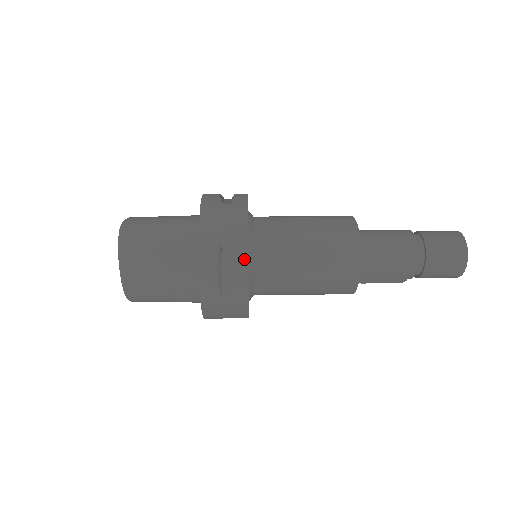
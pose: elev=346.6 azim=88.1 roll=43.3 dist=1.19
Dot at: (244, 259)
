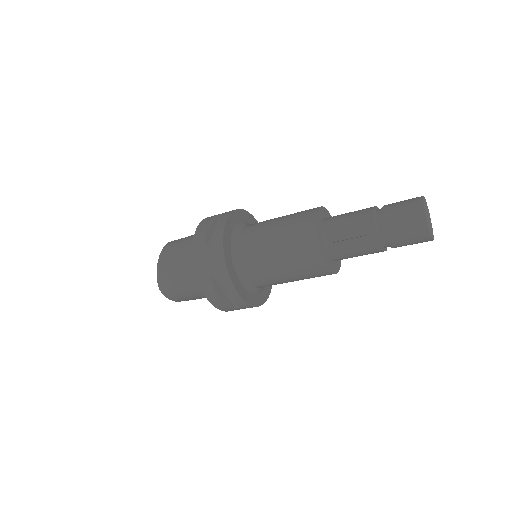
Dot at: (226, 217)
